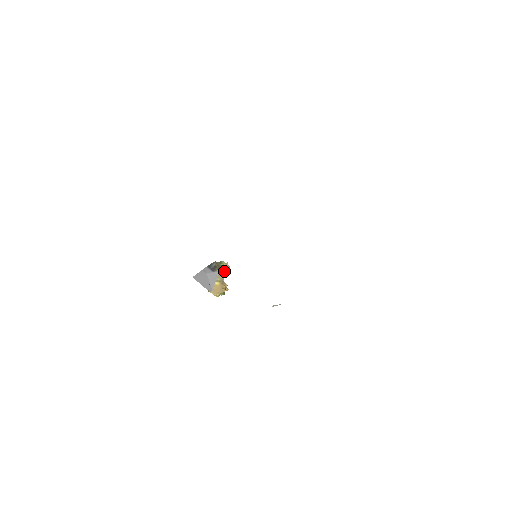
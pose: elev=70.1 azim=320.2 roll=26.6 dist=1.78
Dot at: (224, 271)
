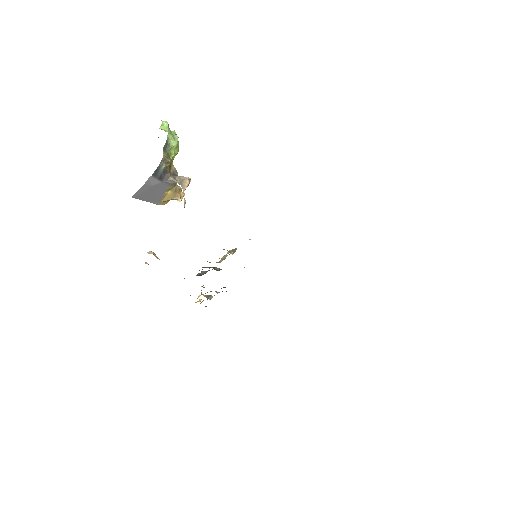
Dot at: (180, 181)
